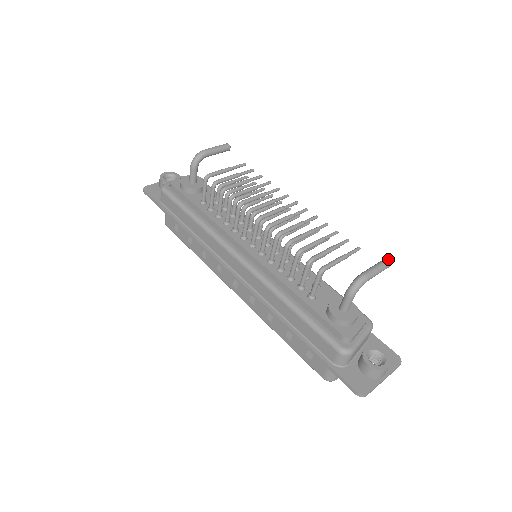
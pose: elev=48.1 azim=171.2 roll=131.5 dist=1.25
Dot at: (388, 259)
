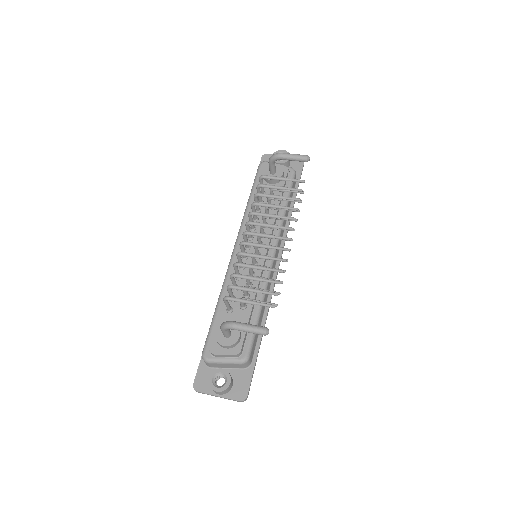
Dot at: (266, 330)
